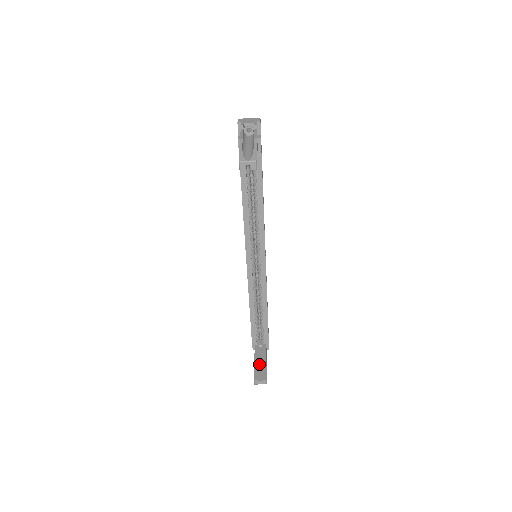
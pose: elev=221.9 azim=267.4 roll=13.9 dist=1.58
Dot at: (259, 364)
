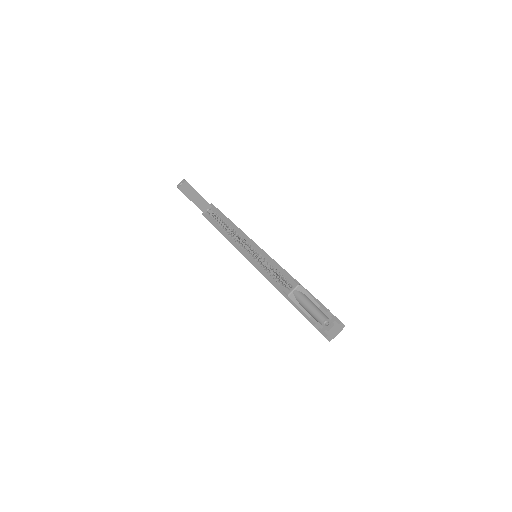
Dot at: occluded
